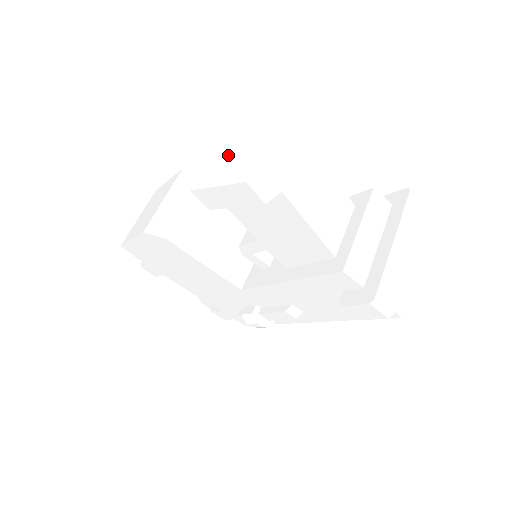
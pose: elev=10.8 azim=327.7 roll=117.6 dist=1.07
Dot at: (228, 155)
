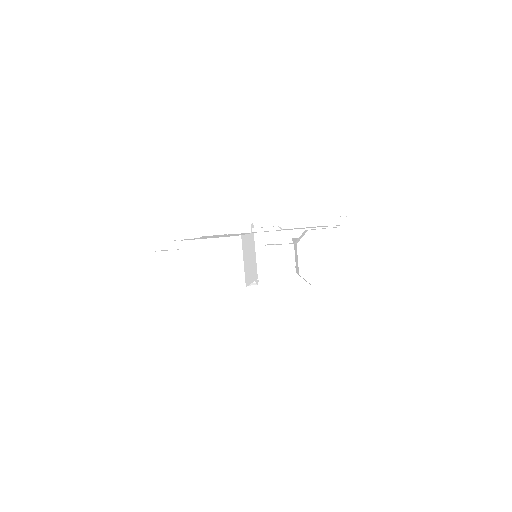
Dot at: (326, 264)
